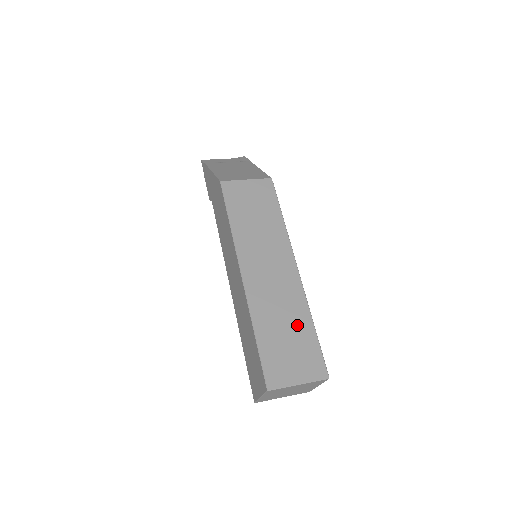
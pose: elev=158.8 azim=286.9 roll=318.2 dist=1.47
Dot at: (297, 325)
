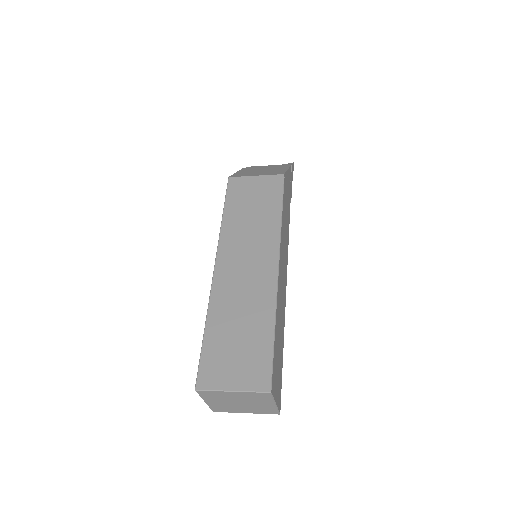
Dot at: (254, 326)
